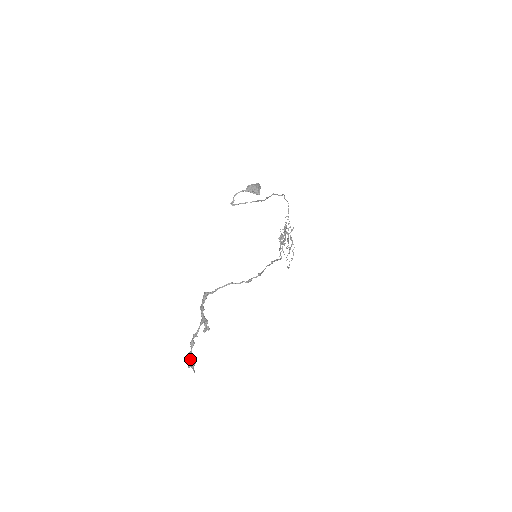
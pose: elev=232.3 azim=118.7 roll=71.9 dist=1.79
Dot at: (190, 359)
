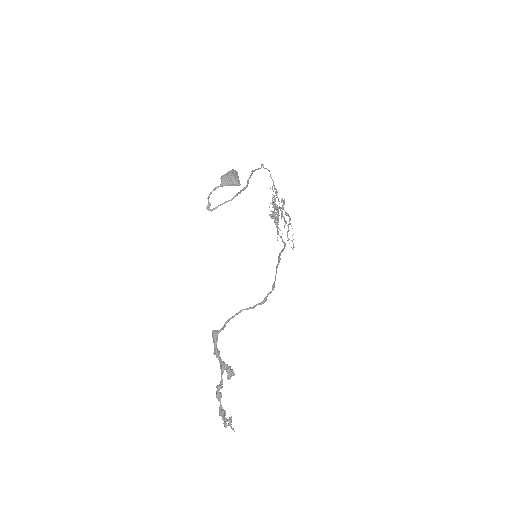
Dot at: (223, 416)
